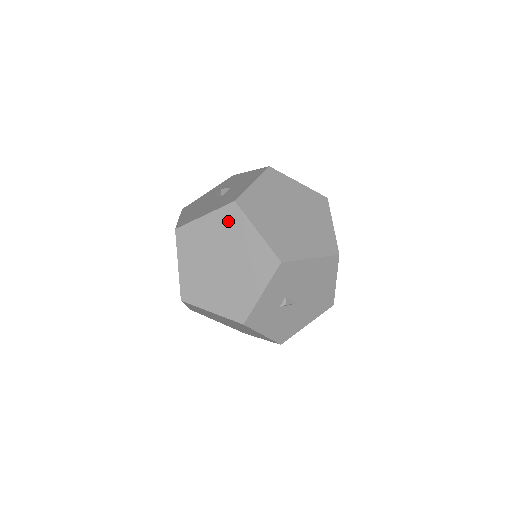
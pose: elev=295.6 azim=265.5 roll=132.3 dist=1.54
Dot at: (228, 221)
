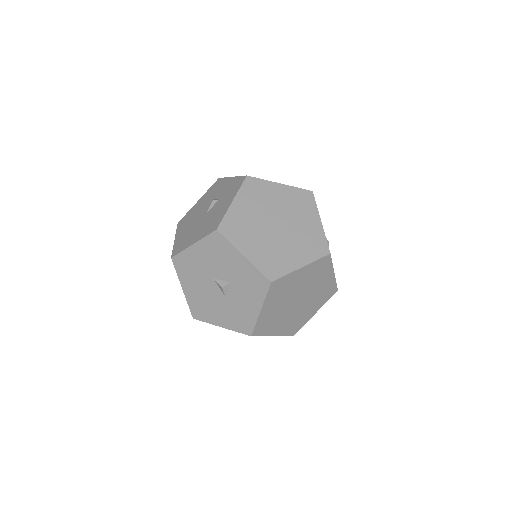
Dot at: occluded
